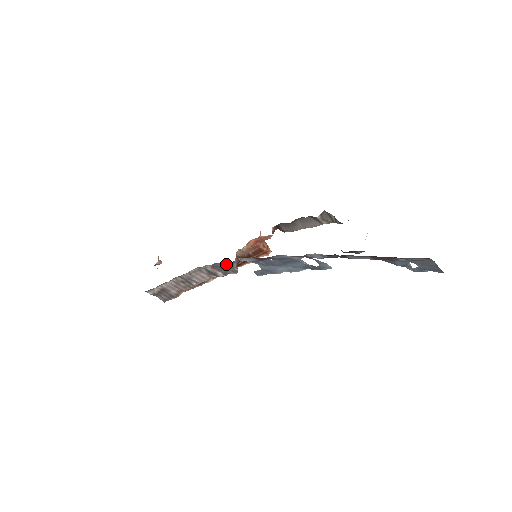
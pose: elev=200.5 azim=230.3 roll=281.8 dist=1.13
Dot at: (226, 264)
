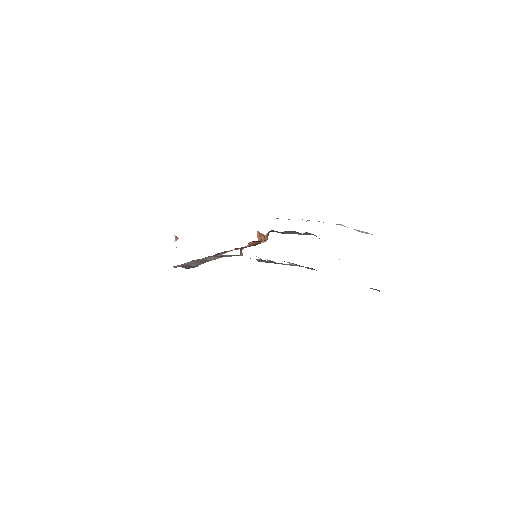
Dot at: occluded
